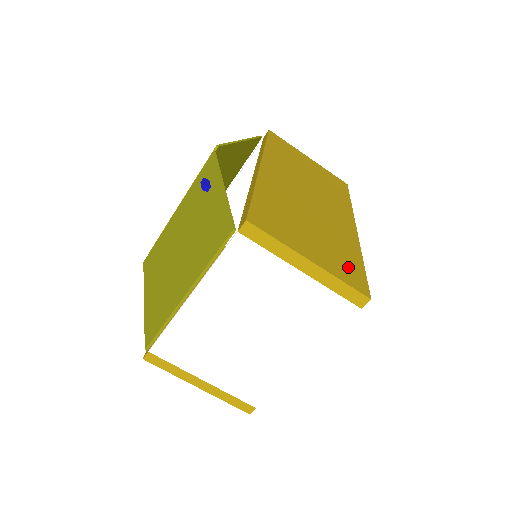
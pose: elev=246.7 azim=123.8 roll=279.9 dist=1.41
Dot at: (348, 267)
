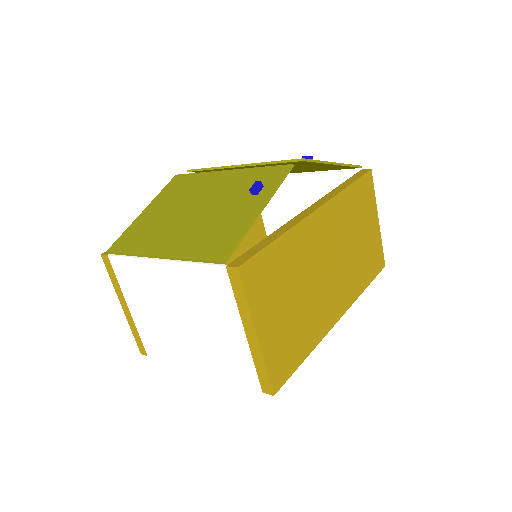
Dot at: (287, 355)
